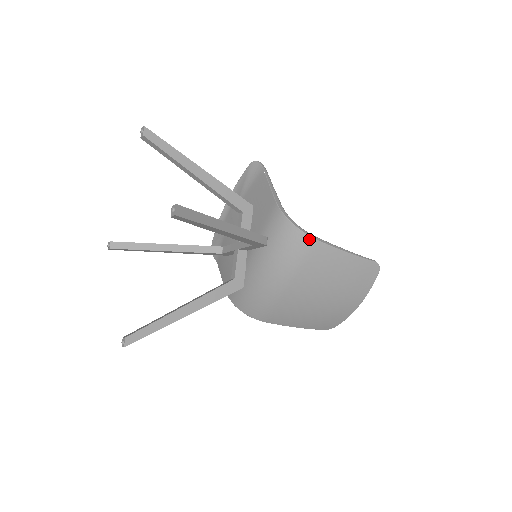
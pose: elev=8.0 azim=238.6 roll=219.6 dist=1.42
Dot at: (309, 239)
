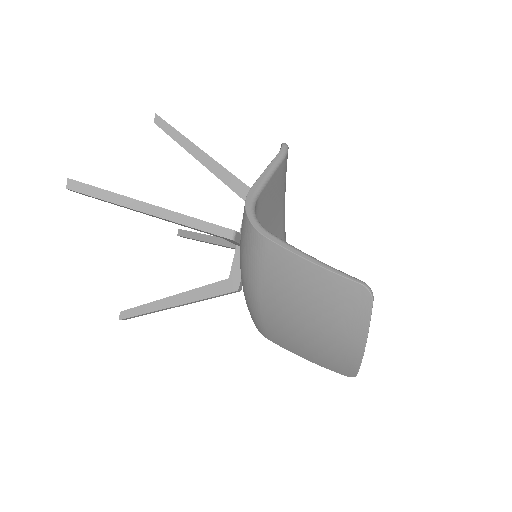
Dot at: (258, 235)
